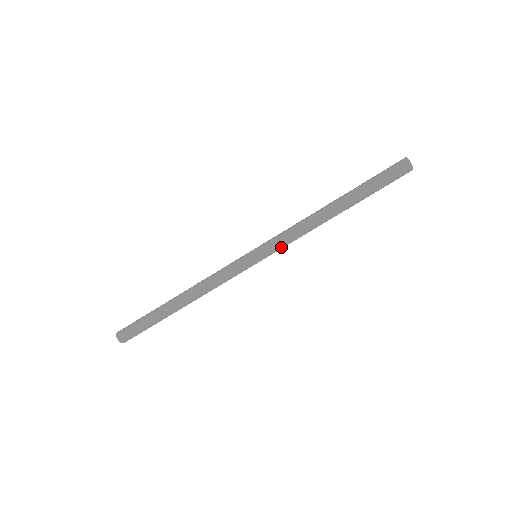
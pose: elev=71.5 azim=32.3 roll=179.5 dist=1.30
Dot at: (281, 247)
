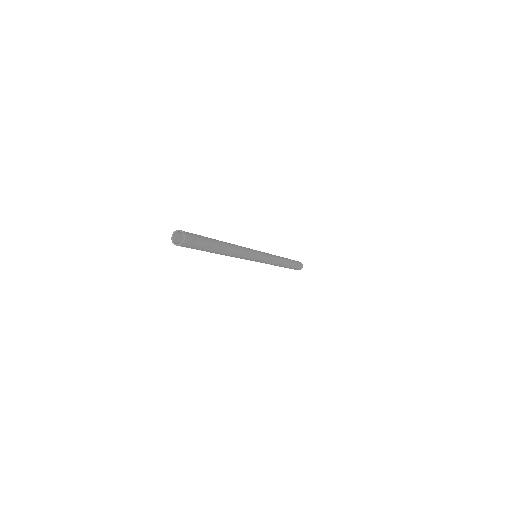
Dot at: (269, 256)
